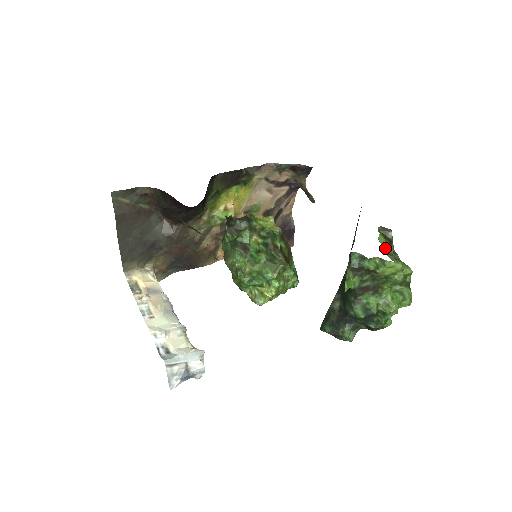
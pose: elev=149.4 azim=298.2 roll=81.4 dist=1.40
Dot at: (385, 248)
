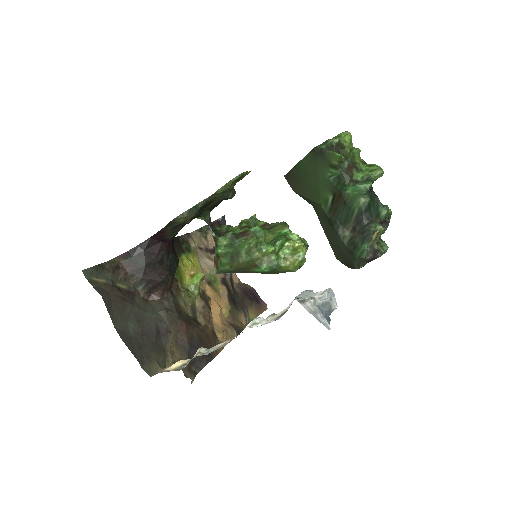
Dot at: occluded
